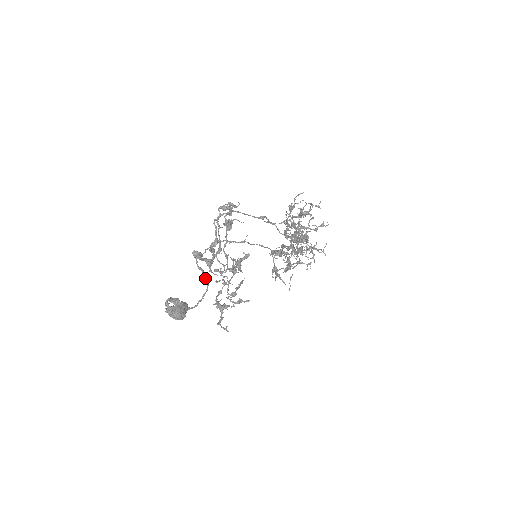
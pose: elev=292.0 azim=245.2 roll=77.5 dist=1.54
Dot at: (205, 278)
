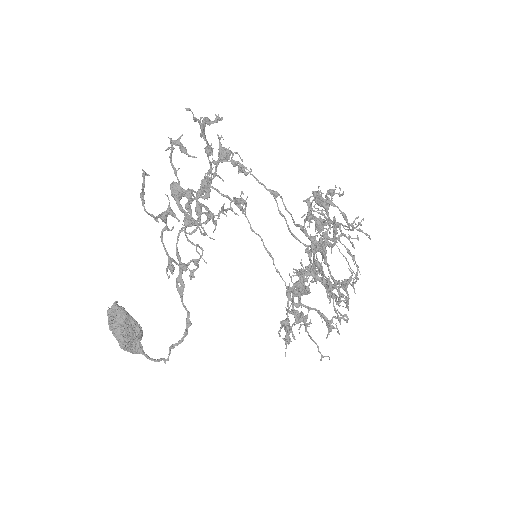
Dot at: (181, 289)
